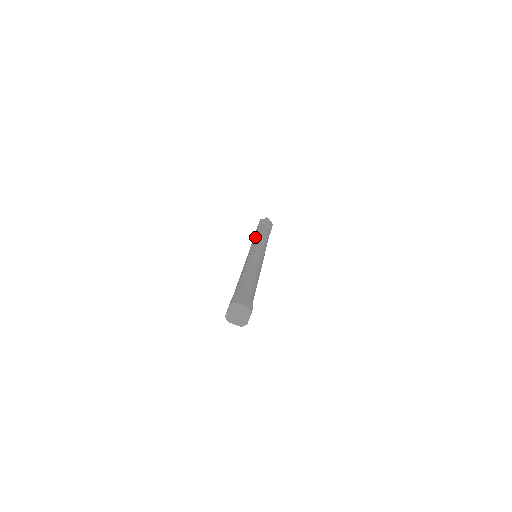
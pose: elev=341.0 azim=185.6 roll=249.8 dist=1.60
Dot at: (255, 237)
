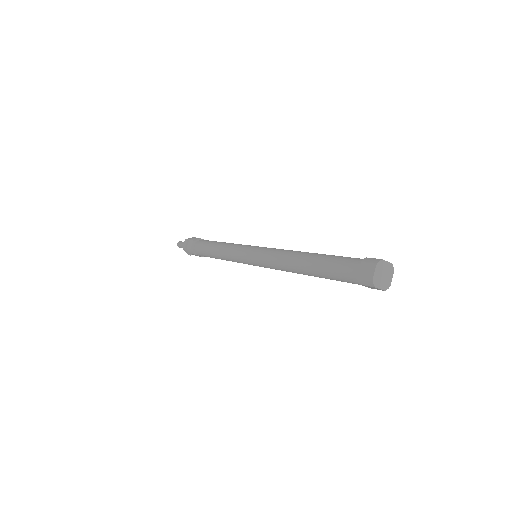
Dot at: (224, 244)
